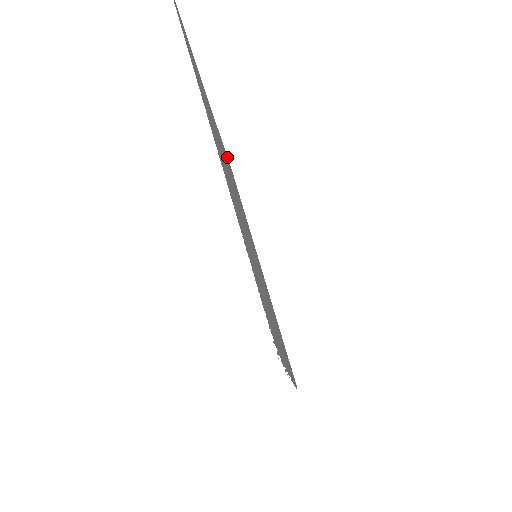
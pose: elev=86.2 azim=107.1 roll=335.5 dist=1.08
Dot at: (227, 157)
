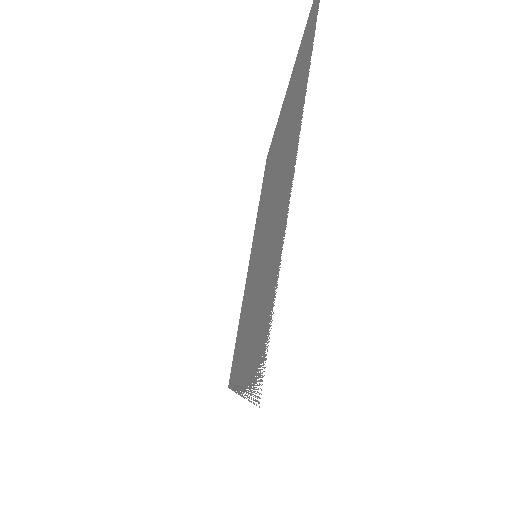
Dot at: (271, 143)
